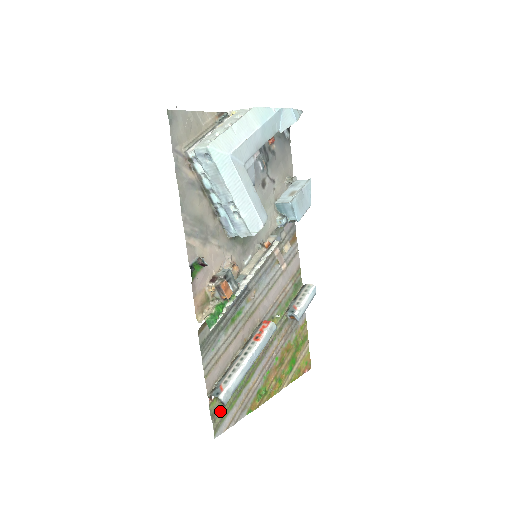
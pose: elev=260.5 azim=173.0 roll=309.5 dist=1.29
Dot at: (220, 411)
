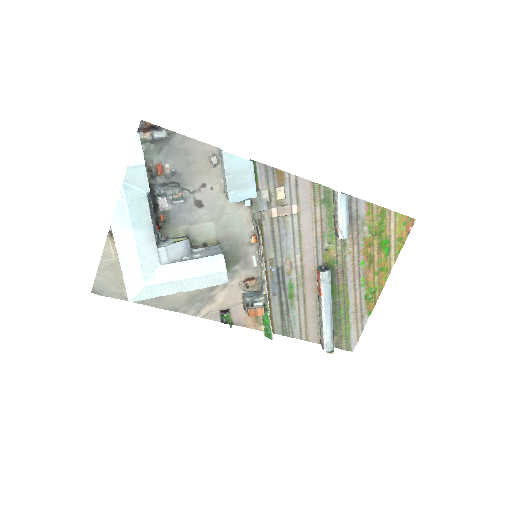
Dot at: (340, 340)
